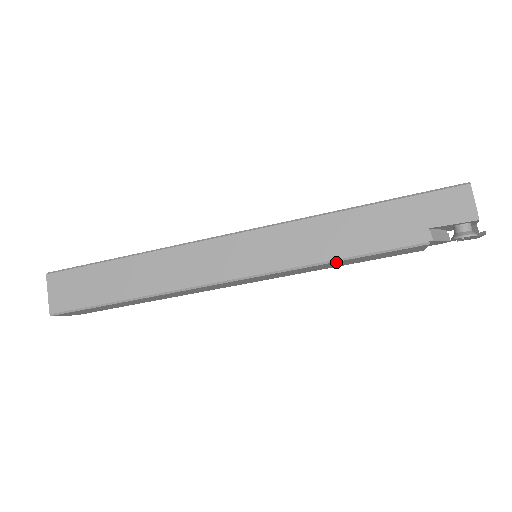
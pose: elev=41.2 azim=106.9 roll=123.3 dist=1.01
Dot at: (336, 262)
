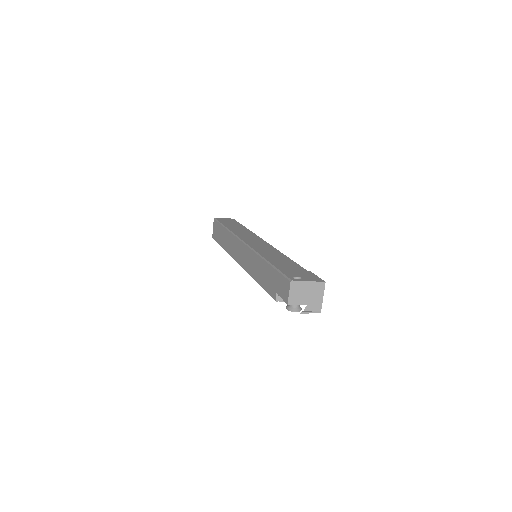
Dot at: occluded
